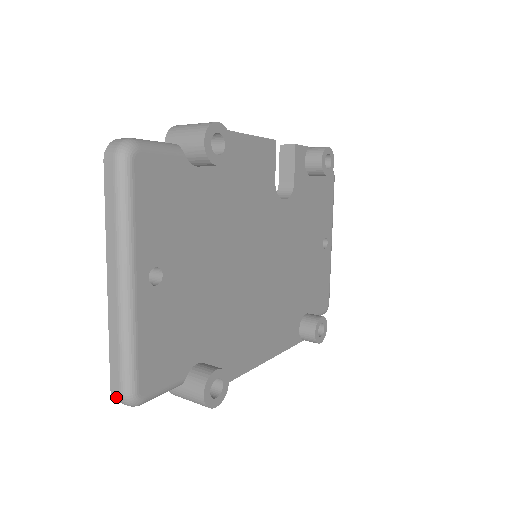
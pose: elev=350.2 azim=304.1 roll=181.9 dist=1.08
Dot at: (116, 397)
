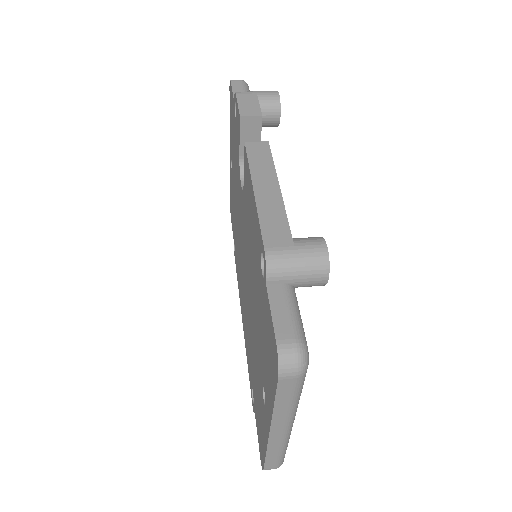
Dot at: occluded
